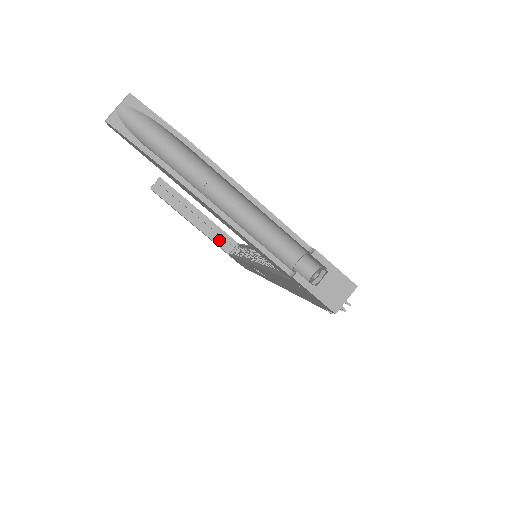
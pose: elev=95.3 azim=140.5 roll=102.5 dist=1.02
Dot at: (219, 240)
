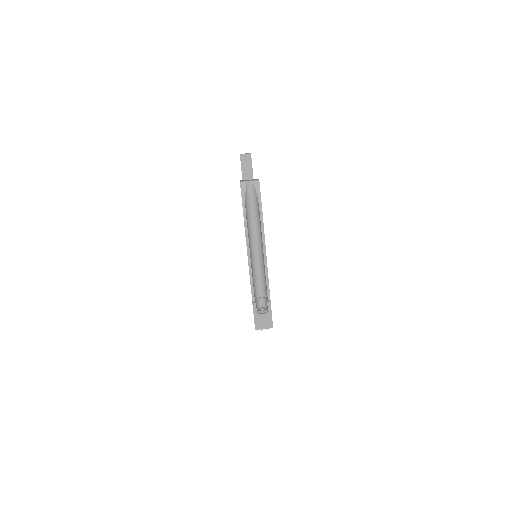
Dot at: occluded
